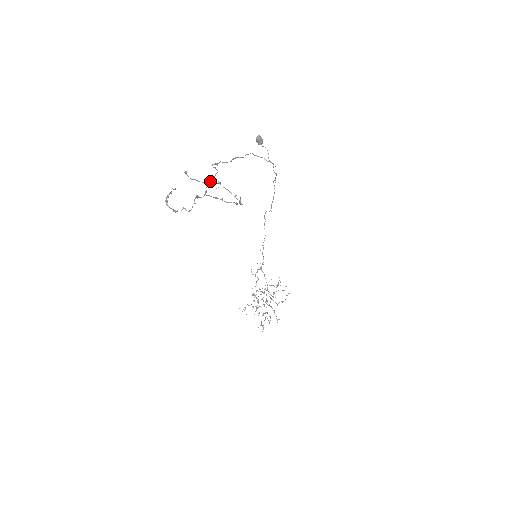
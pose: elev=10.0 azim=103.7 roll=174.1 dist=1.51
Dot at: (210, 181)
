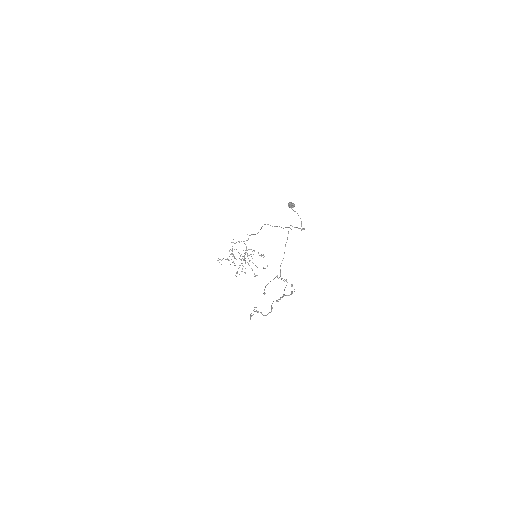
Dot at: (283, 296)
